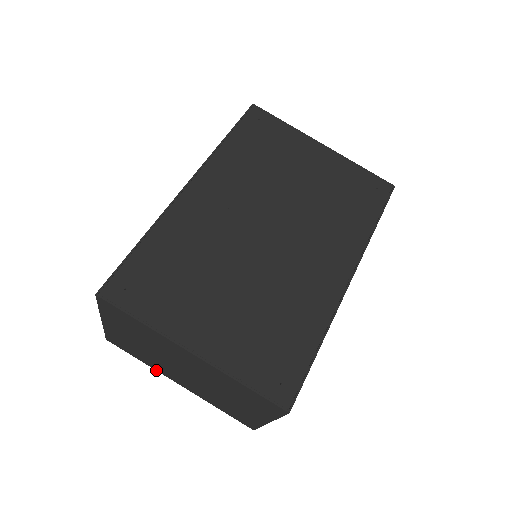
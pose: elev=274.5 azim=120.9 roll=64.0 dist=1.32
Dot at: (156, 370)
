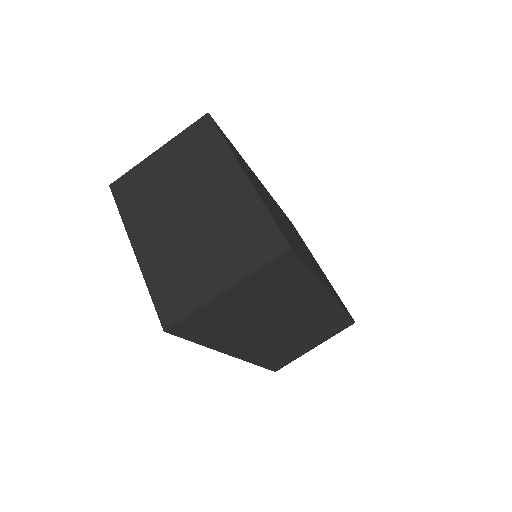
Dot at: (126, 228)
